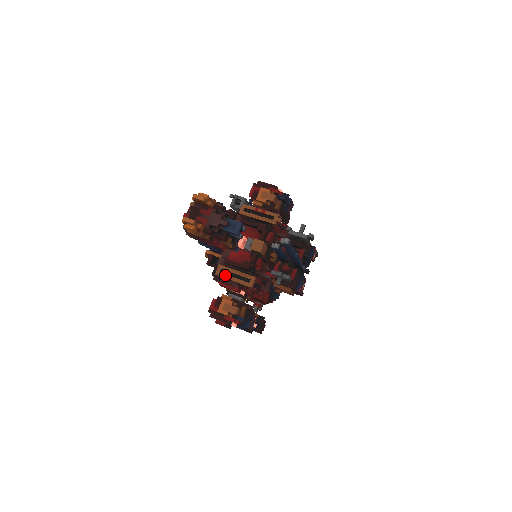
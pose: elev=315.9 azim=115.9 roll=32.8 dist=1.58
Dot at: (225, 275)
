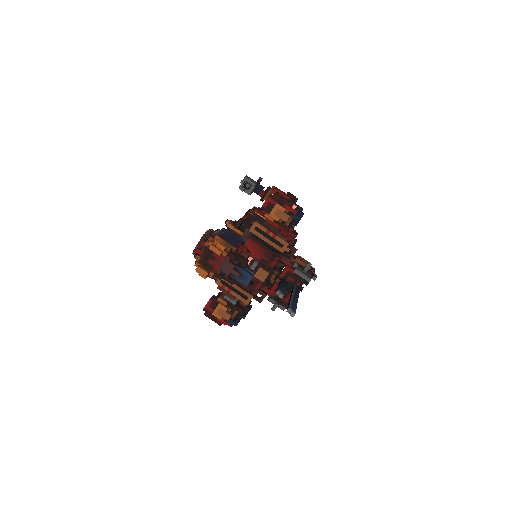
Dot at: (225, 286)
